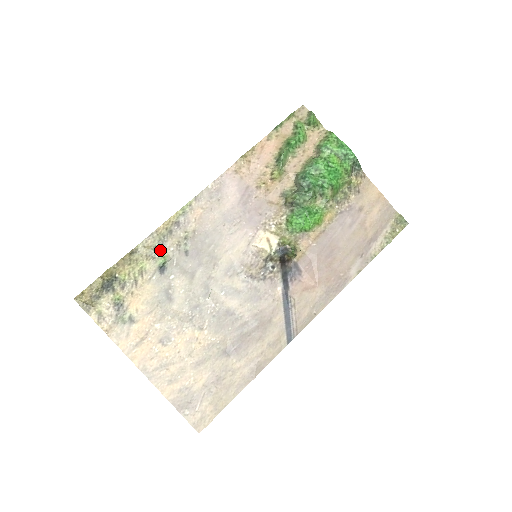
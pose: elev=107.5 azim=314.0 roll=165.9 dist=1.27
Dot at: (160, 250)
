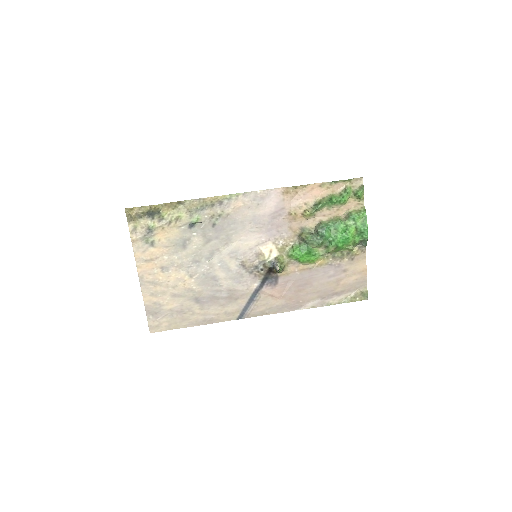
Dot at: (198, 213)
